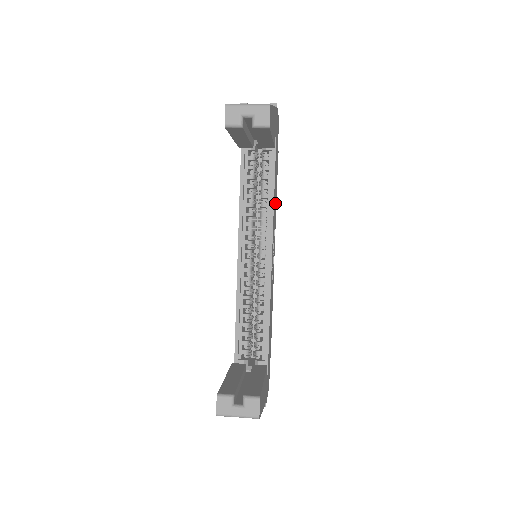
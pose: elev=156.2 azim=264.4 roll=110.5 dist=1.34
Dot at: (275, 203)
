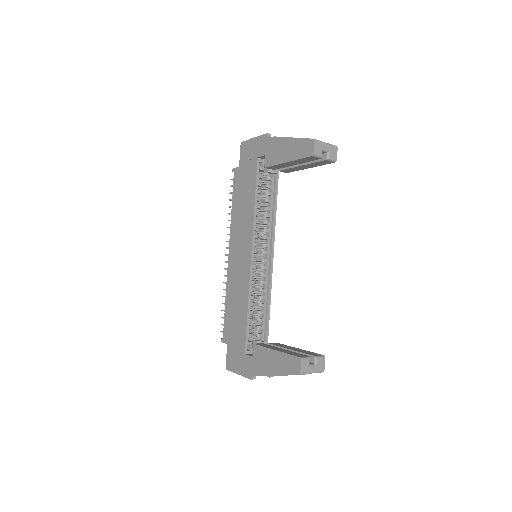
Dot at: occluded
